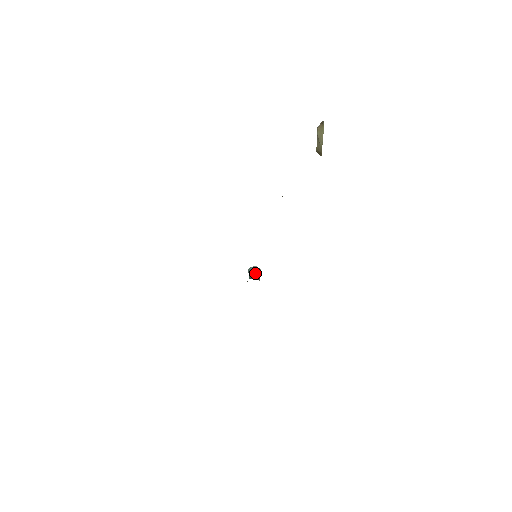
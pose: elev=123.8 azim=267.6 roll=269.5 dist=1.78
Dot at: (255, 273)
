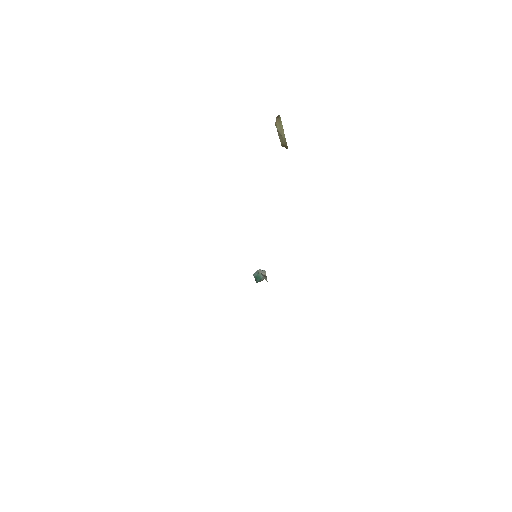
Dot at: (261, 276)
